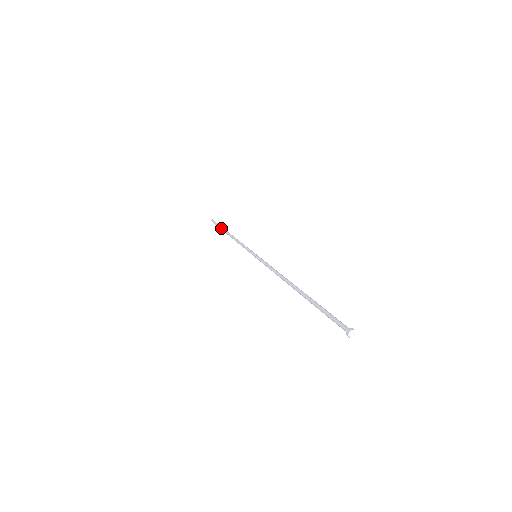
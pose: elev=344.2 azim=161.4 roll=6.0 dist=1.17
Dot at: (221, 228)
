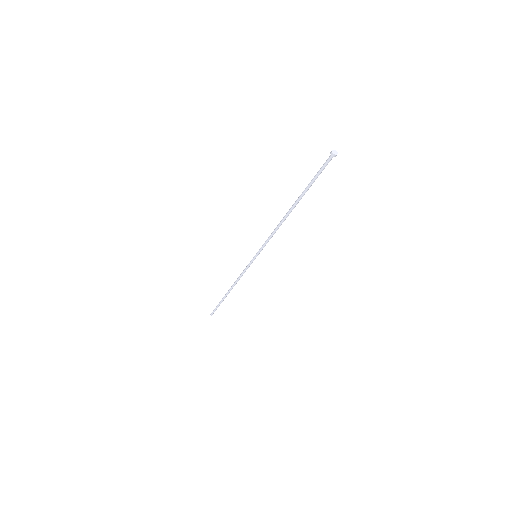
Dot at: (223, 299)
